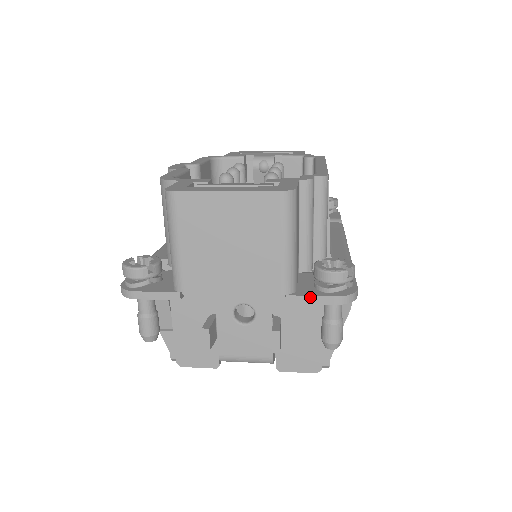
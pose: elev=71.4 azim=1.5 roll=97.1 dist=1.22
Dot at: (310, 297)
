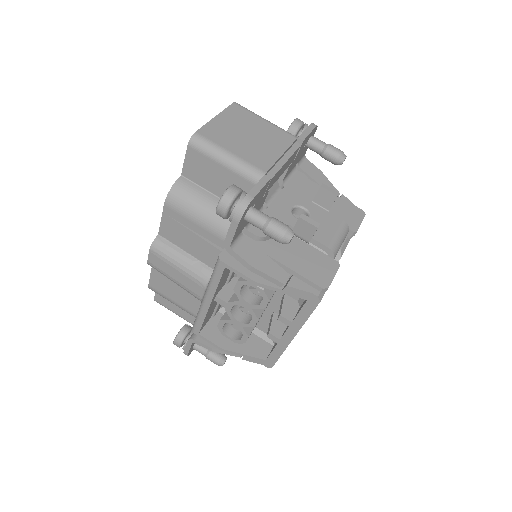
Dot at: (305, 131)
